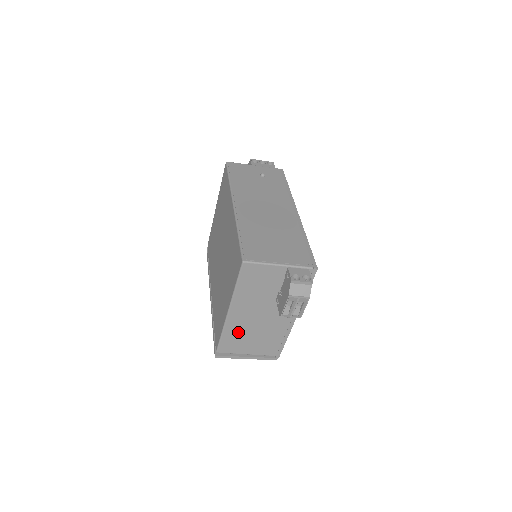
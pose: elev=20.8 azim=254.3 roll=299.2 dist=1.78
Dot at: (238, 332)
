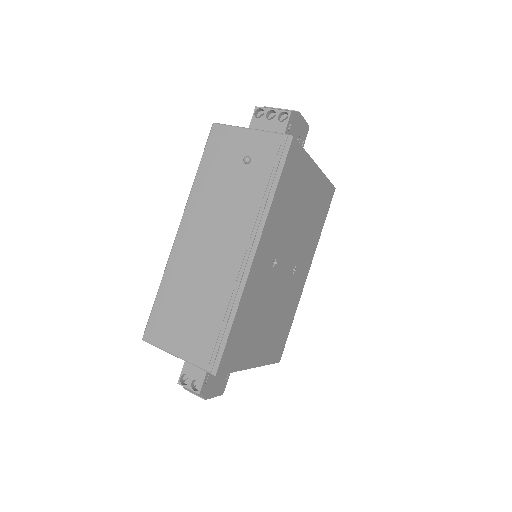
Dot at: occluded
